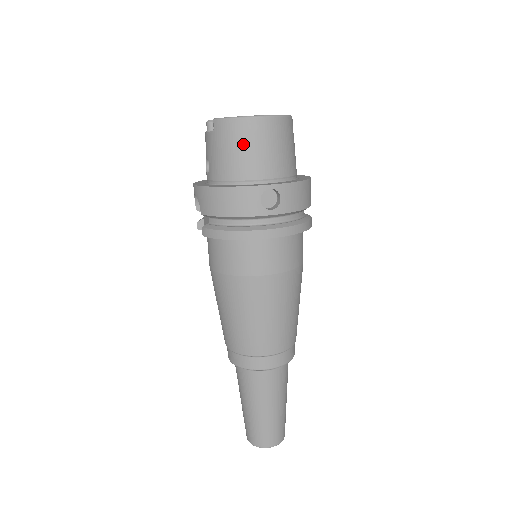
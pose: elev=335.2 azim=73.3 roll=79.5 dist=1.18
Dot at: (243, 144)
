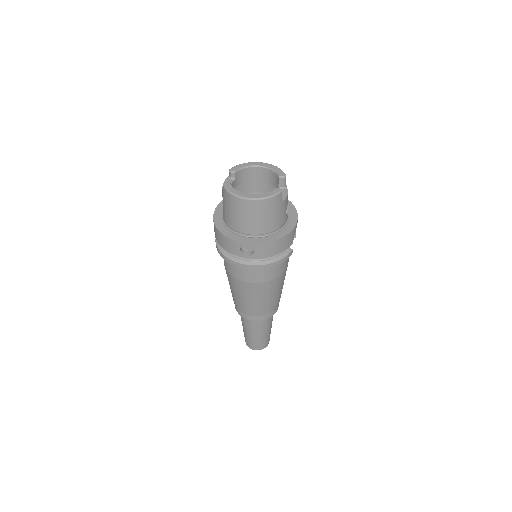
Dot at: (236, 211)
